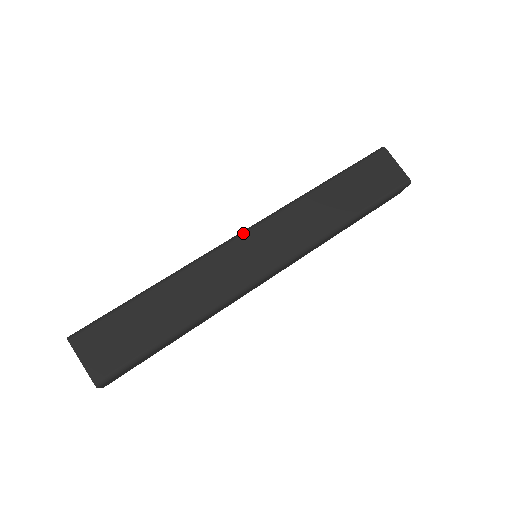
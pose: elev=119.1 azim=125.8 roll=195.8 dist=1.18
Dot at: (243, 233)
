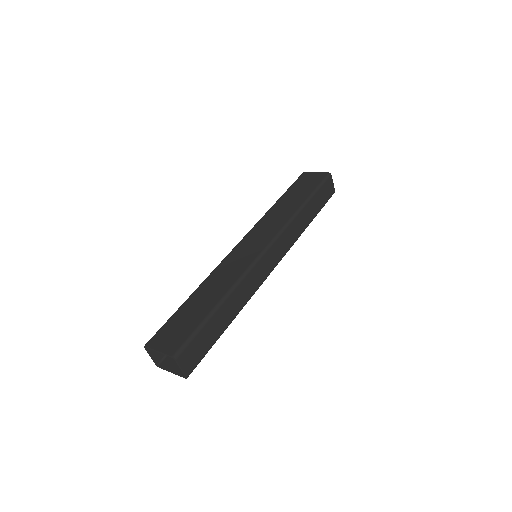
Dot at: (237, 245)
